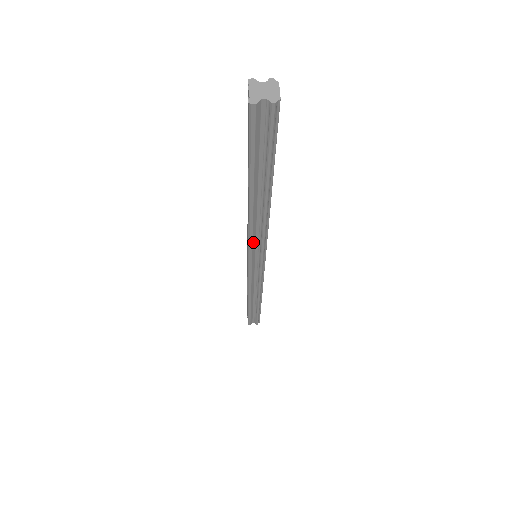
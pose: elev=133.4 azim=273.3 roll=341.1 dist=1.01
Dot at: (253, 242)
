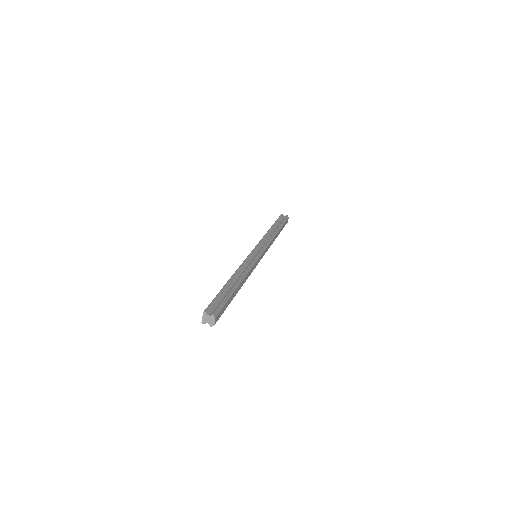
Dot at: occluded
